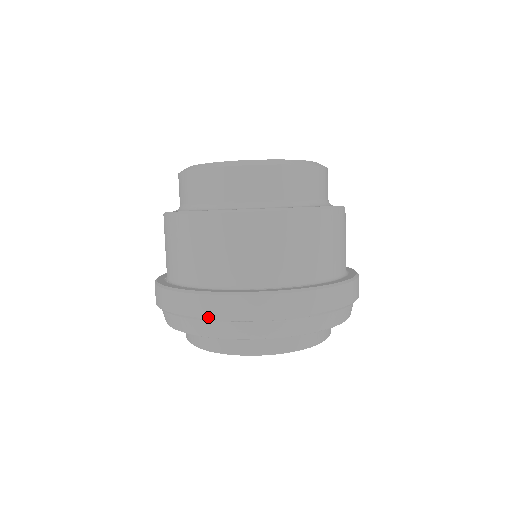
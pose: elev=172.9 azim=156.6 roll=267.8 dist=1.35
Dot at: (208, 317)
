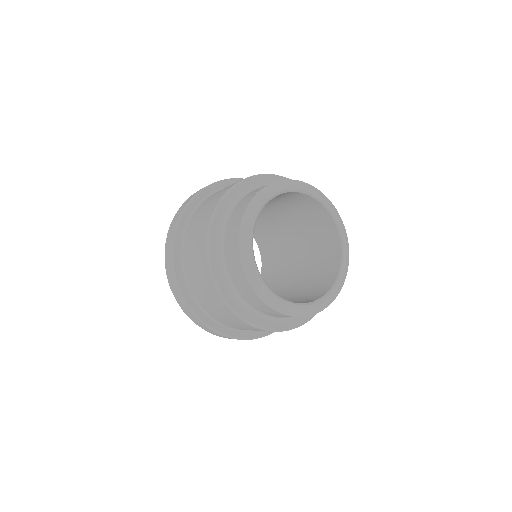
Dot at: occluded
